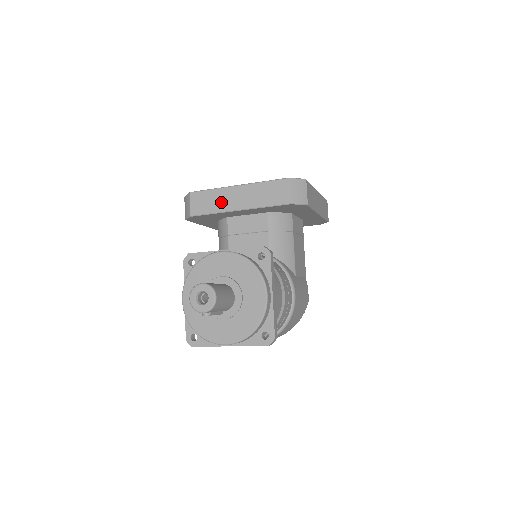
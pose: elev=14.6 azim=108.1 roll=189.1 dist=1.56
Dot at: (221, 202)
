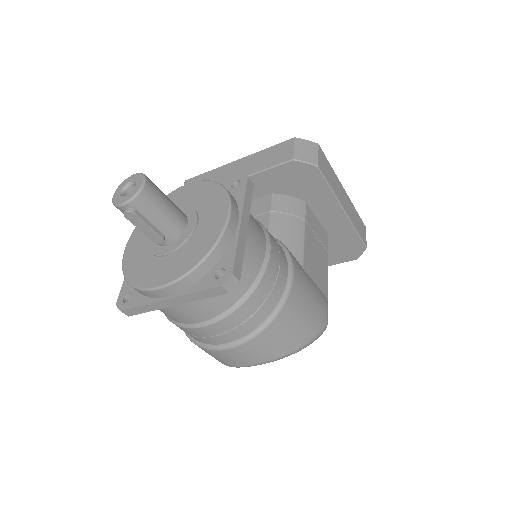
Dot at: (215, 179)
